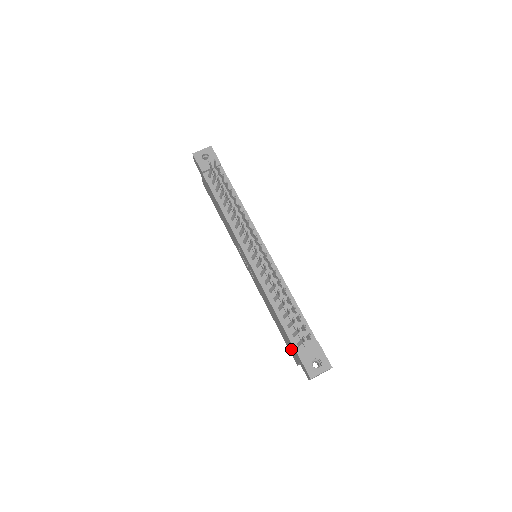
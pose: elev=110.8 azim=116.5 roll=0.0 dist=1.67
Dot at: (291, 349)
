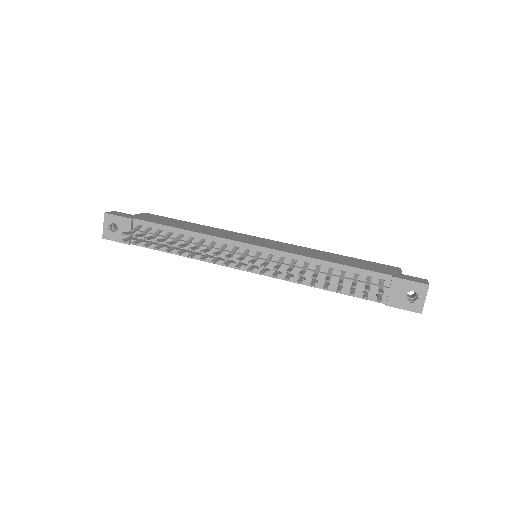
Dot at: occluded
